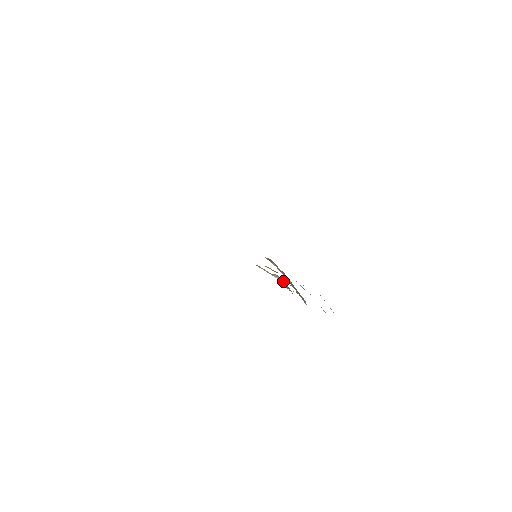
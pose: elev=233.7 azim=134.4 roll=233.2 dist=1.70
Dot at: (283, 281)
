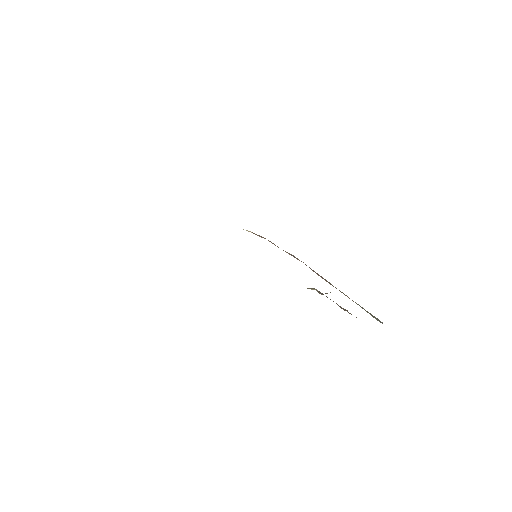
Dot at: occluded
